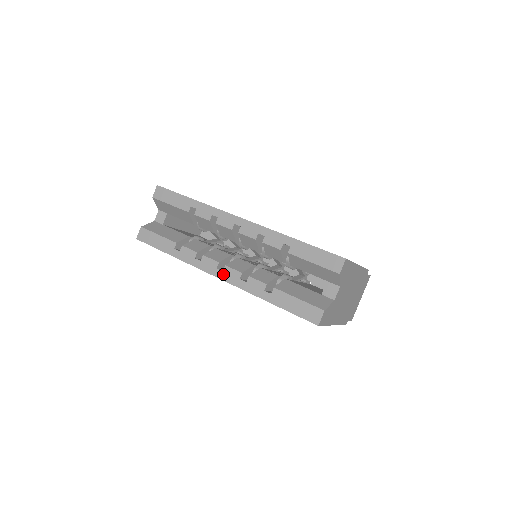
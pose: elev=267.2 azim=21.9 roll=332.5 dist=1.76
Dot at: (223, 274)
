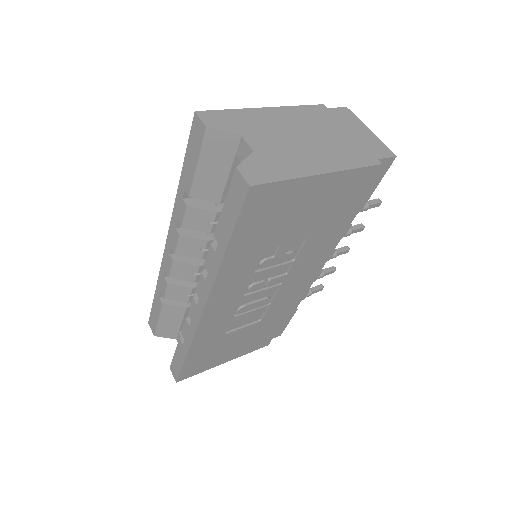
Dot at: (201, 300)
